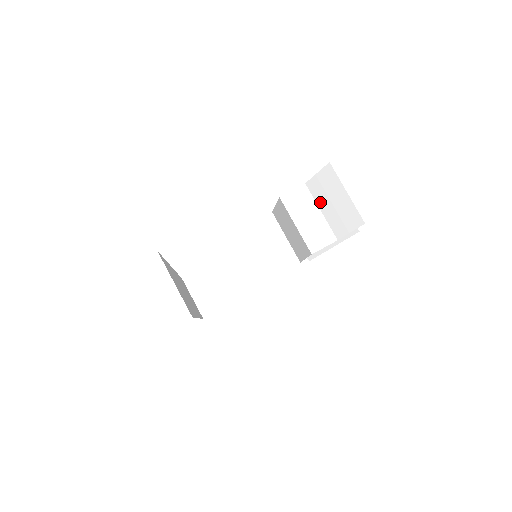
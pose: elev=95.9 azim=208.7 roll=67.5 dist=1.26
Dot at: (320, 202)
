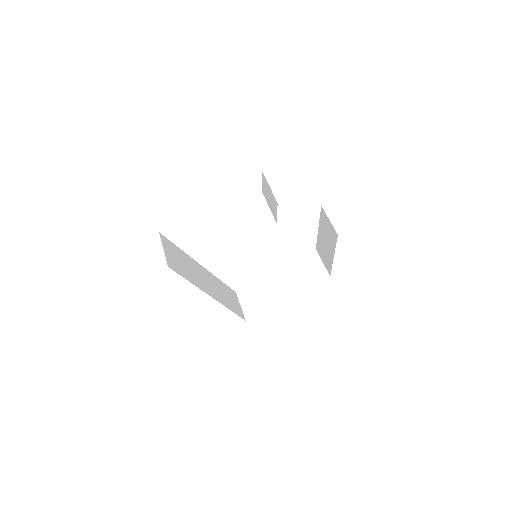
Dot at: (267, 200)
